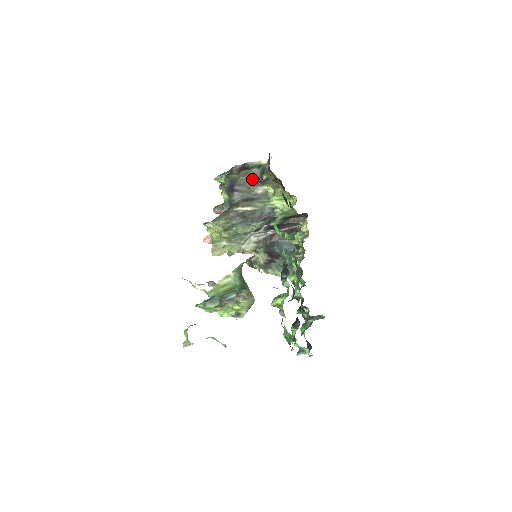
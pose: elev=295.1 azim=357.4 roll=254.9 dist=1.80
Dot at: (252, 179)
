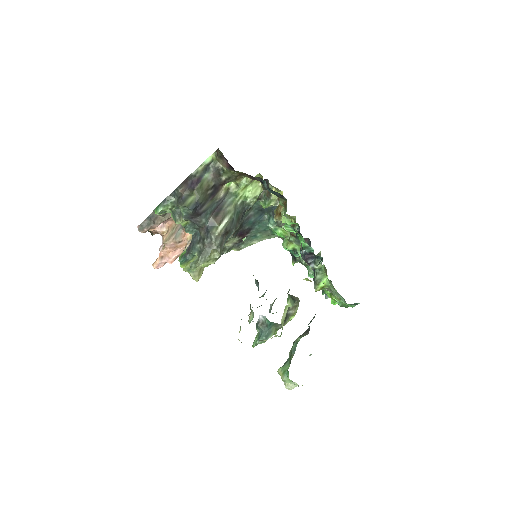
Dot at: (211, 189)
